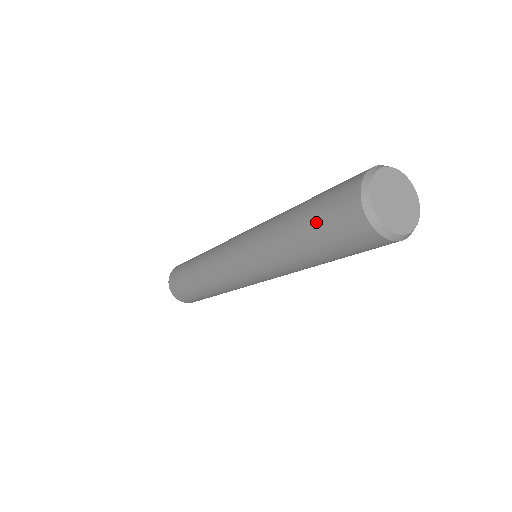
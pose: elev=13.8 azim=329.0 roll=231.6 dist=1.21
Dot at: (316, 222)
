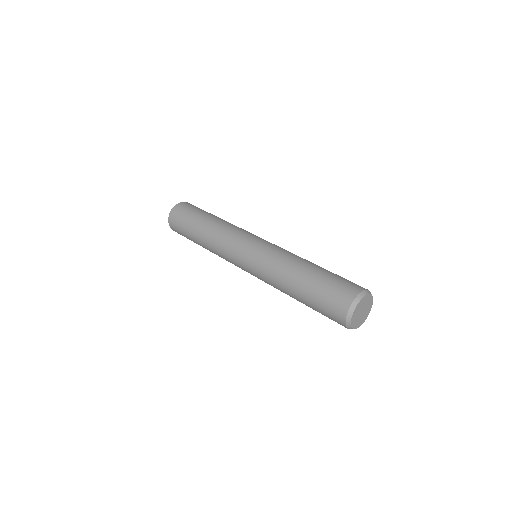
Dot at: occluded
